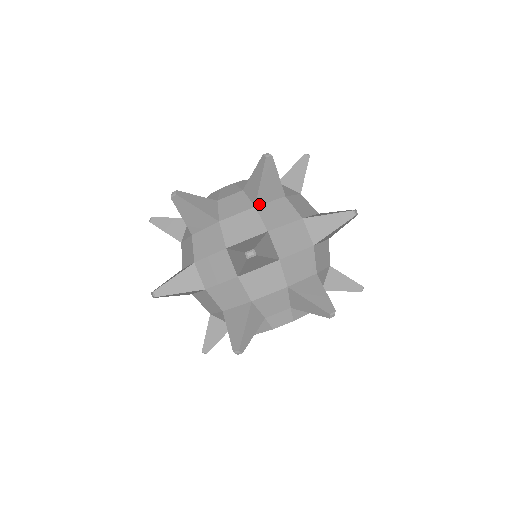
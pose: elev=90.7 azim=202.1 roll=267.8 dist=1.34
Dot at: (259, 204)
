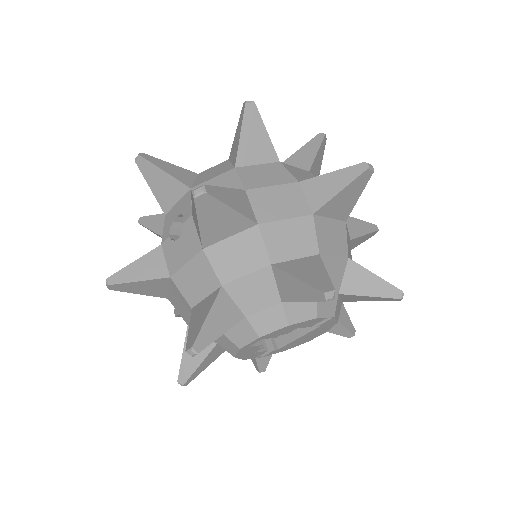
Dot at: occluded
